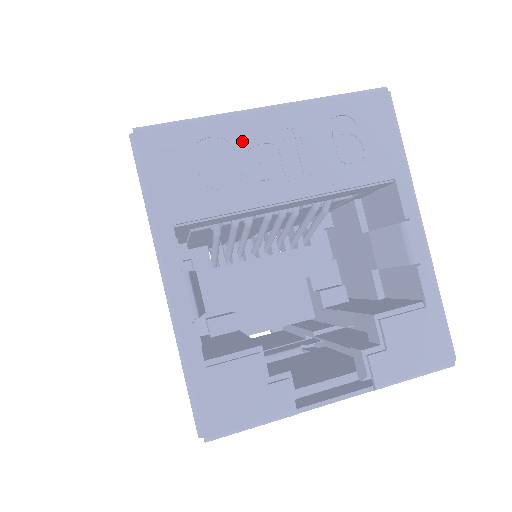
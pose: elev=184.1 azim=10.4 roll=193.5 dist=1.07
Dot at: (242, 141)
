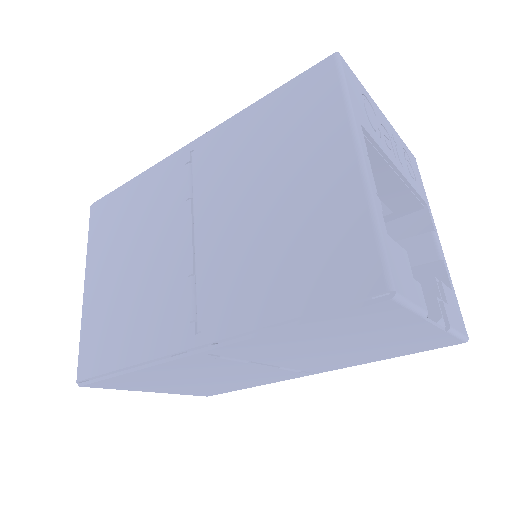
Dot at: (378, 117)
